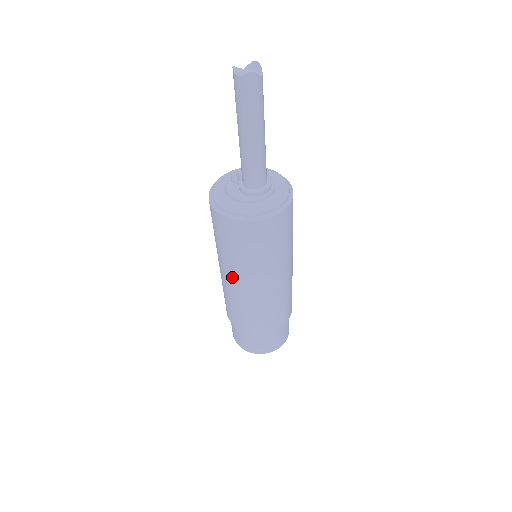
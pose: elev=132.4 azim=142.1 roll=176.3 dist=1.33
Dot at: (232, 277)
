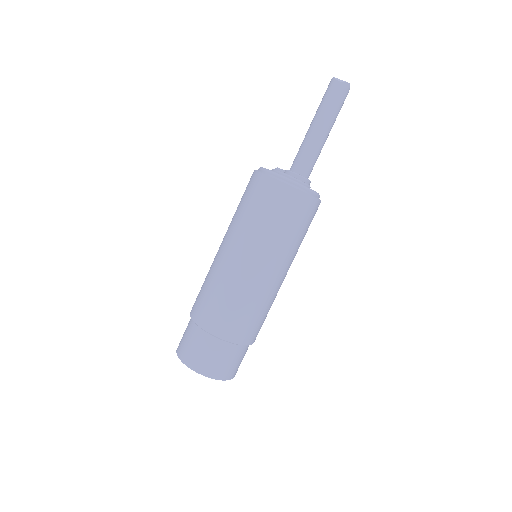
Dot at: (246, 254)
